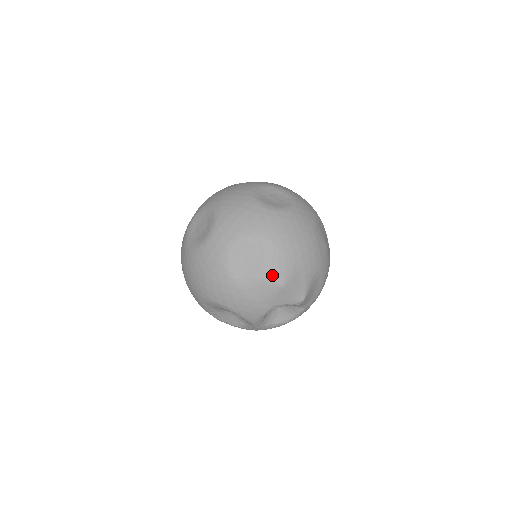
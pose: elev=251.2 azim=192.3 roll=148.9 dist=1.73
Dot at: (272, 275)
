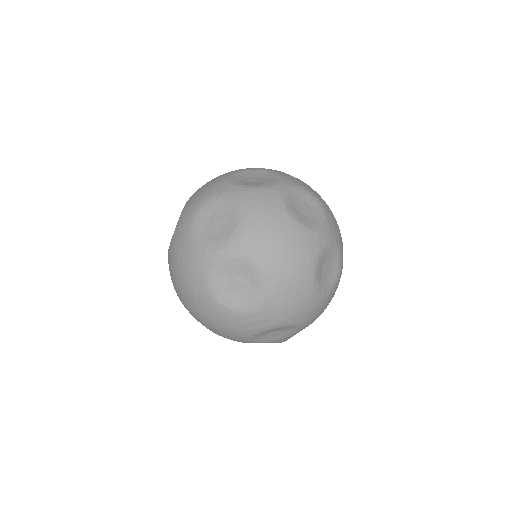
Dot at: (283, 341)
